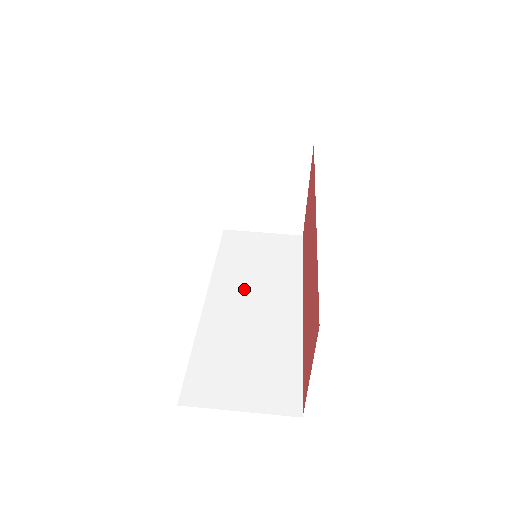
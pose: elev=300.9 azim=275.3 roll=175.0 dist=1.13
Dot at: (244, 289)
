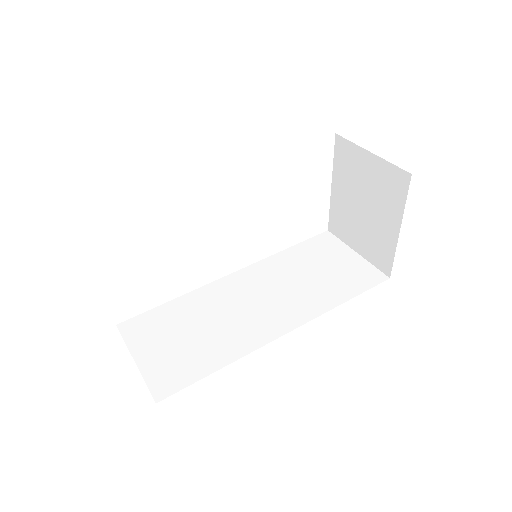
Dot at: (266, 286)
